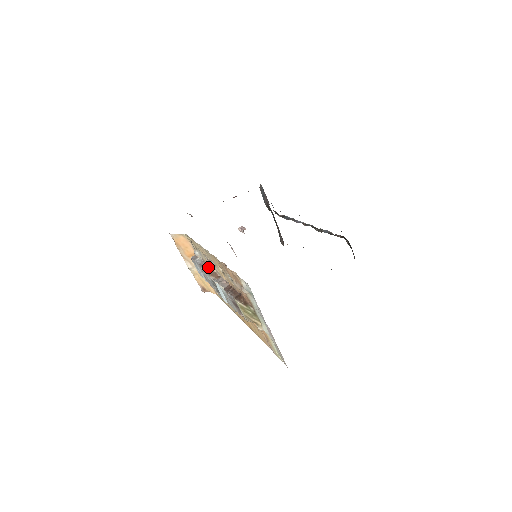
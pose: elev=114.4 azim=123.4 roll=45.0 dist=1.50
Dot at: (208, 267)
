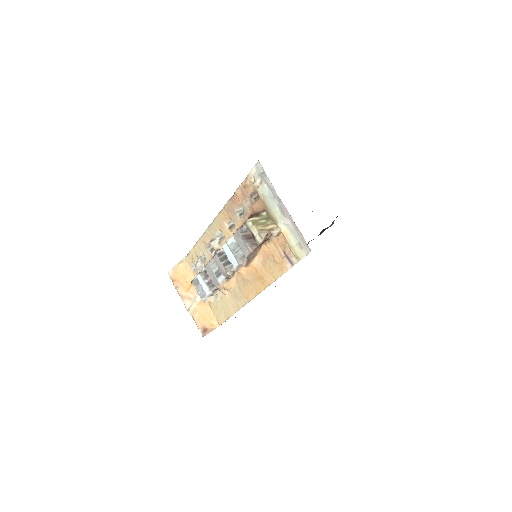
Dot at: (212, 255)
